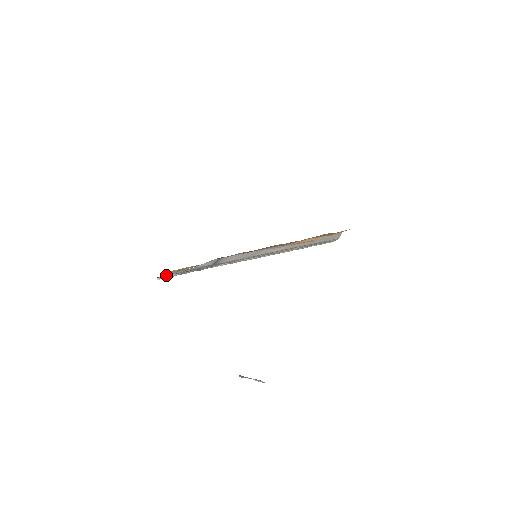
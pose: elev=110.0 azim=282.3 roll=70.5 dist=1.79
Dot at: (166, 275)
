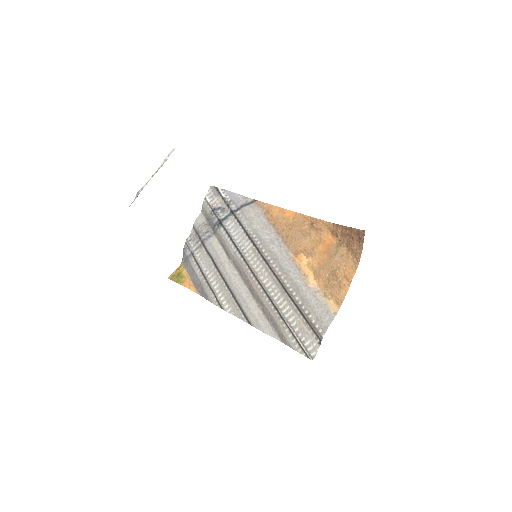
Dot at: (200, 221)
